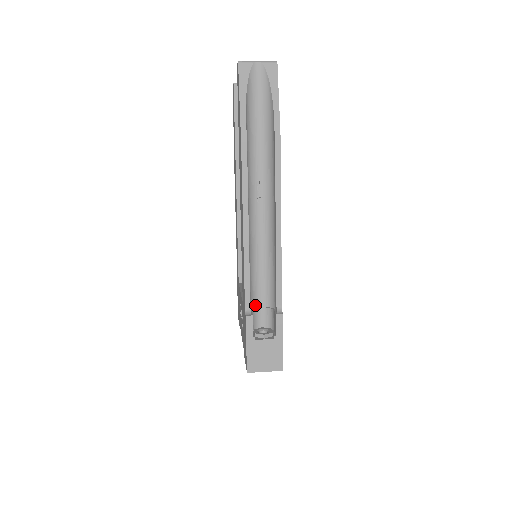
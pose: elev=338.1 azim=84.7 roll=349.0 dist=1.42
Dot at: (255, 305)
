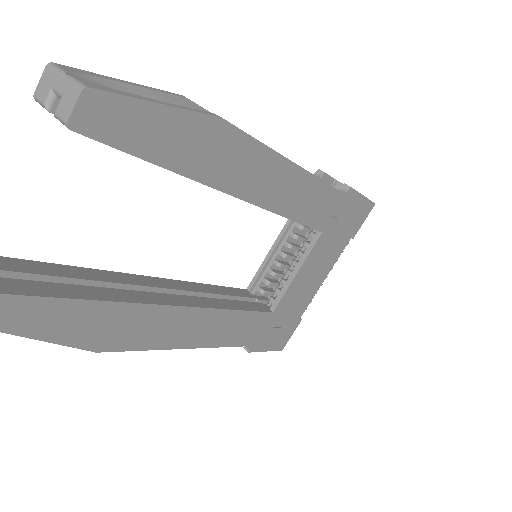
Dot at: occluded
